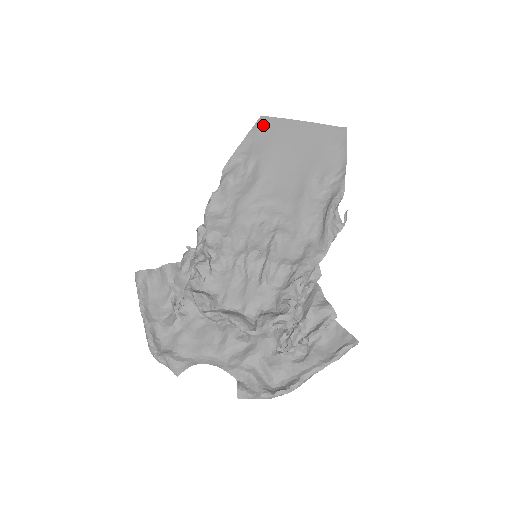
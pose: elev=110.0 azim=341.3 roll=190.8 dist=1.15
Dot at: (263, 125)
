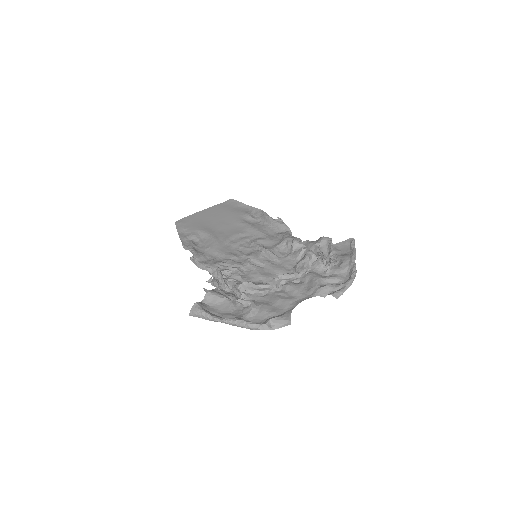
Dot at: (182, 223)
